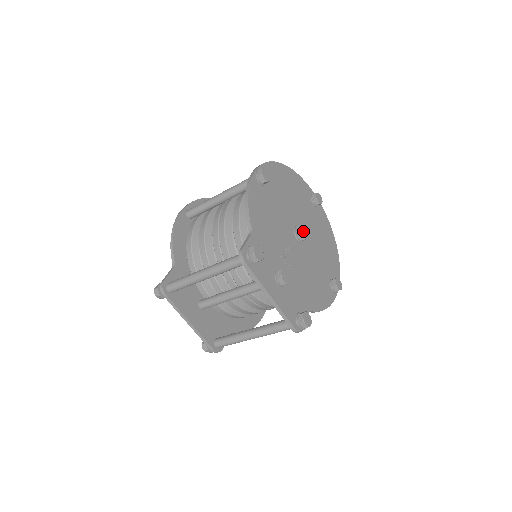
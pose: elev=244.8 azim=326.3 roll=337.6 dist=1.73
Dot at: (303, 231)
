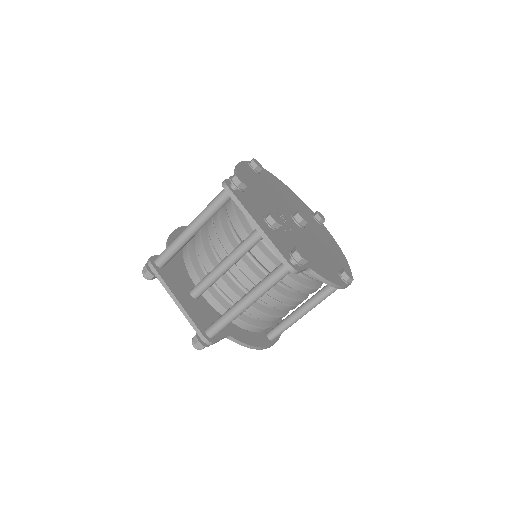
Dot at: (300, 214)
